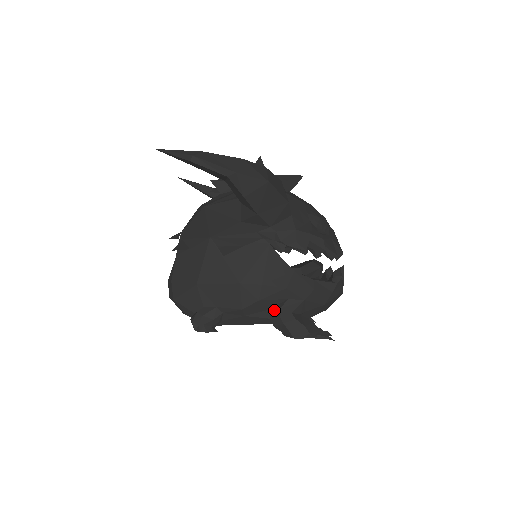
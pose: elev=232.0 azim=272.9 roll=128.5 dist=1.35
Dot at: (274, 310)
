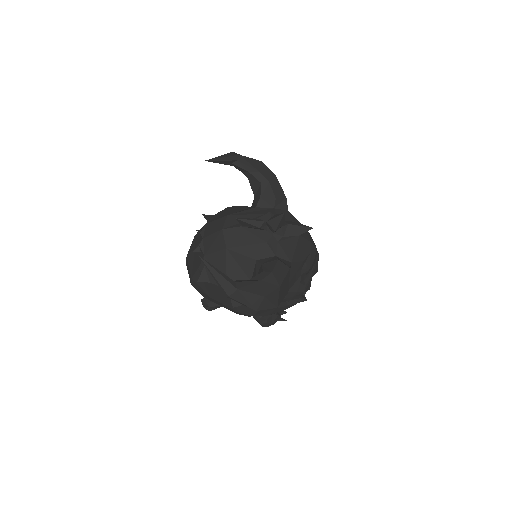
Dot at: occluded
